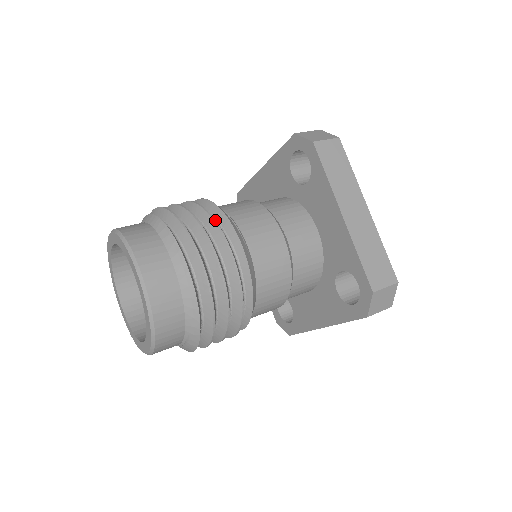
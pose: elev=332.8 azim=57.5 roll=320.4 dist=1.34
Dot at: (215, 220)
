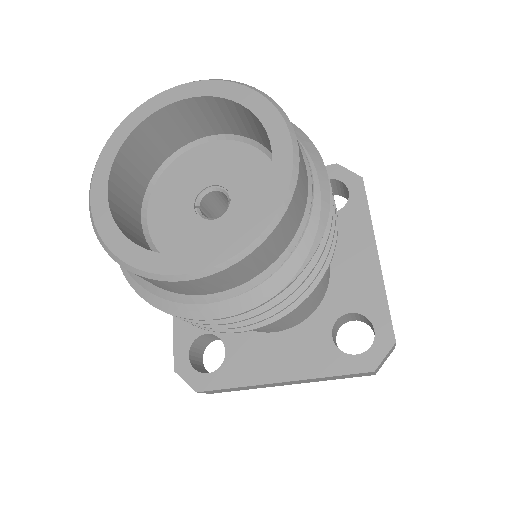
Dot at: occluded
